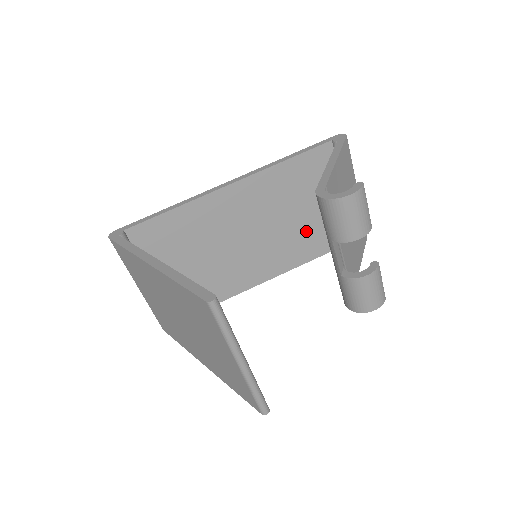
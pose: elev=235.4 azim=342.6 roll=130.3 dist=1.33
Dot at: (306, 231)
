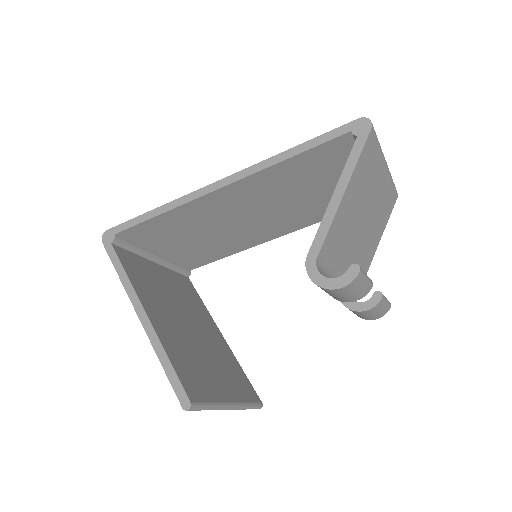
Dot at: (320, 202)
